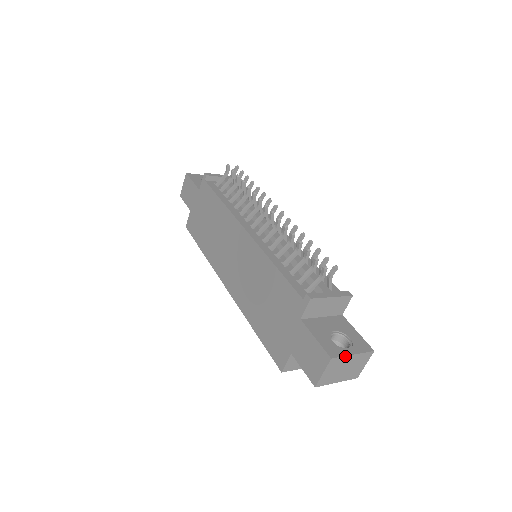
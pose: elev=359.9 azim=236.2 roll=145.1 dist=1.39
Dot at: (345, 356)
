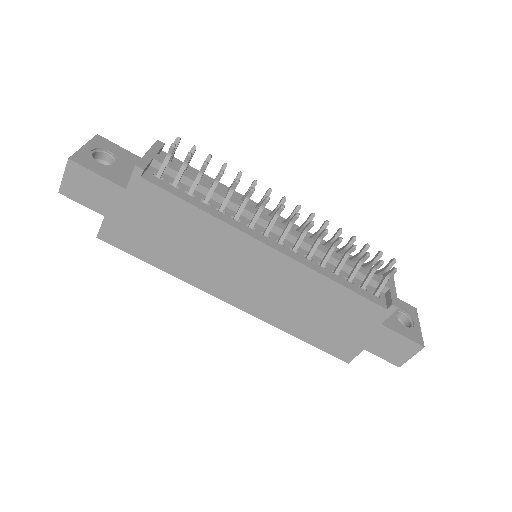
Dot at: (421, 334)
